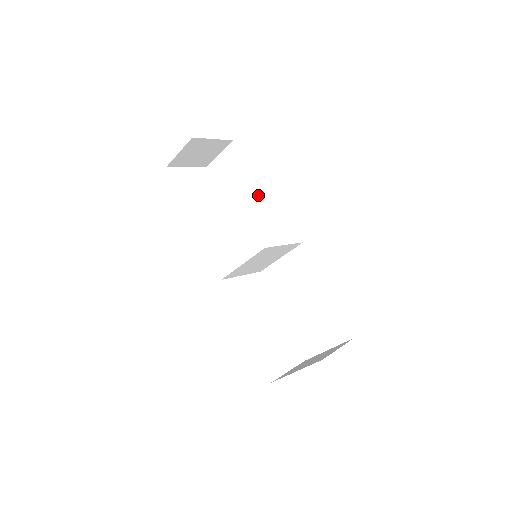
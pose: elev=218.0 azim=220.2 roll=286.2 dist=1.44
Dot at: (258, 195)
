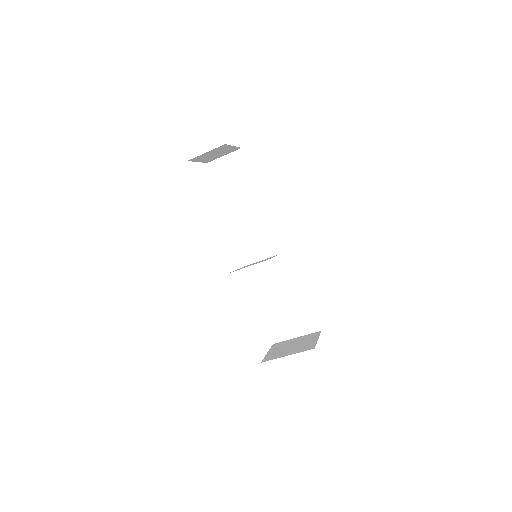
Dot at: (258, 202)
